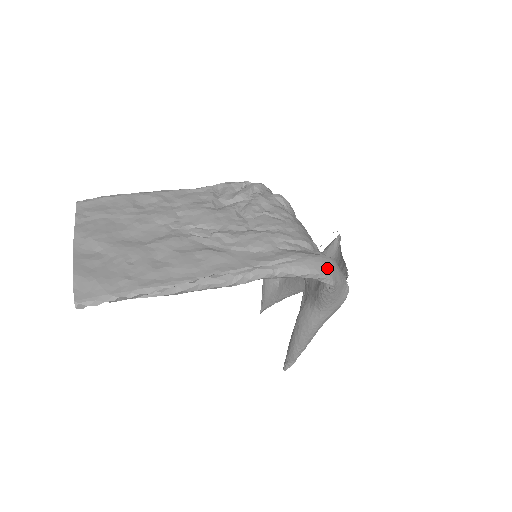
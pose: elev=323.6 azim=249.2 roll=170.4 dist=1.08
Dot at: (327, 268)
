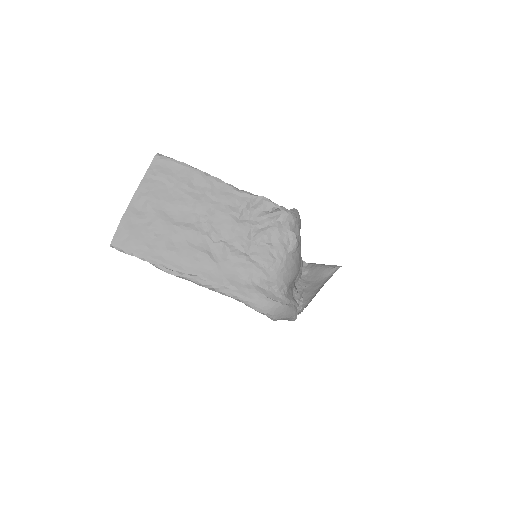
Dot at: (274, 312)
